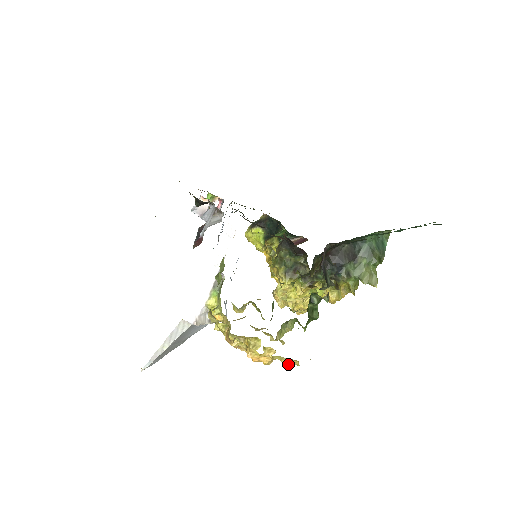
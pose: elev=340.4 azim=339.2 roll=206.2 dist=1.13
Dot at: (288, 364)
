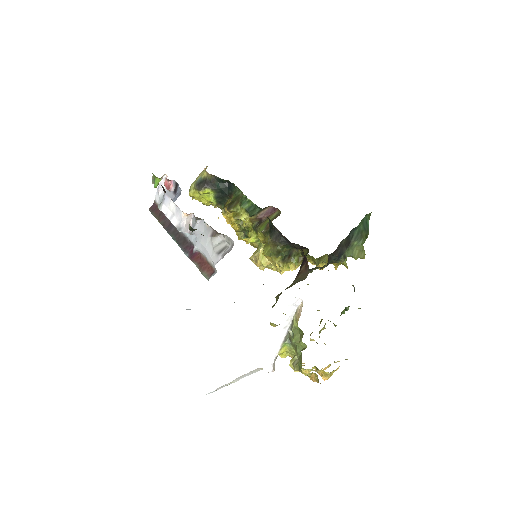
Dot at: (339, 361)
